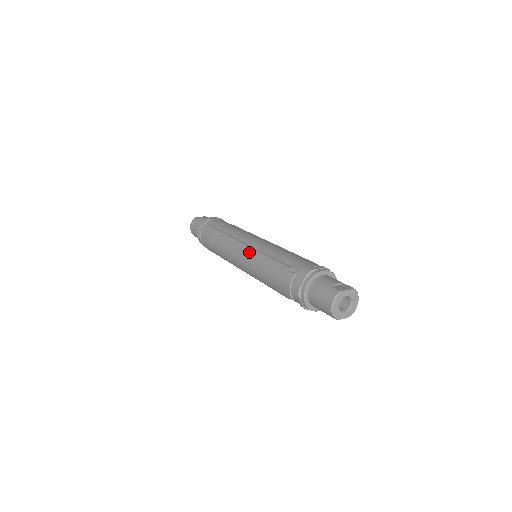
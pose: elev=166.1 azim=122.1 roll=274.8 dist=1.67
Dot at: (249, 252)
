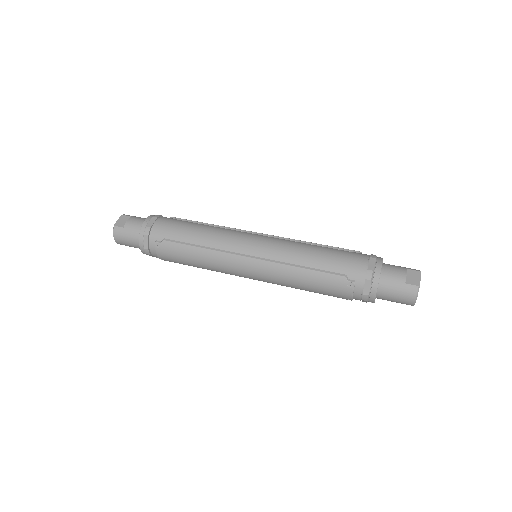
Dot at: (265, 267)
